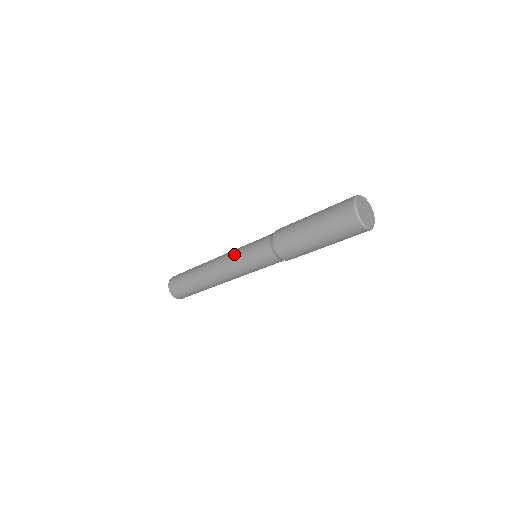
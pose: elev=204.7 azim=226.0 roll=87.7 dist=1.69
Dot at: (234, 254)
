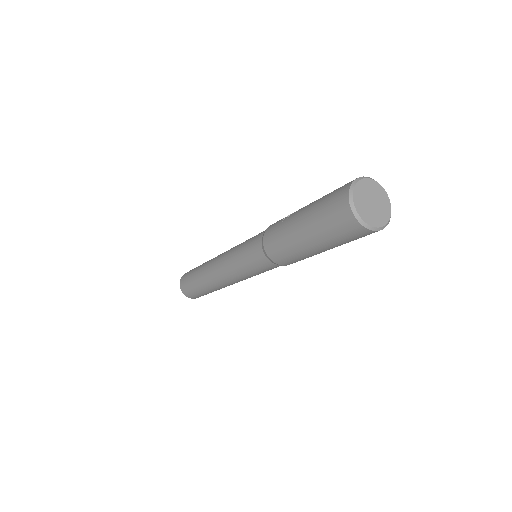
Dot at: occluded
